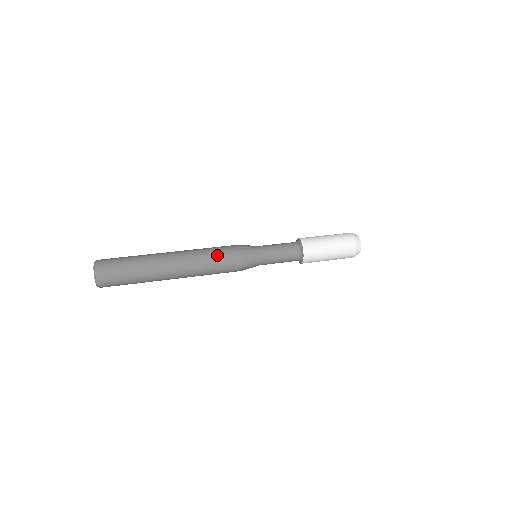
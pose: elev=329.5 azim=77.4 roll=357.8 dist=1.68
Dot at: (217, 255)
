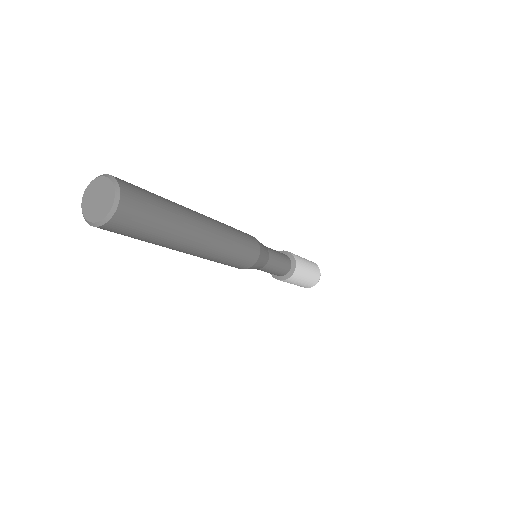
Dot at: (241, 234)
